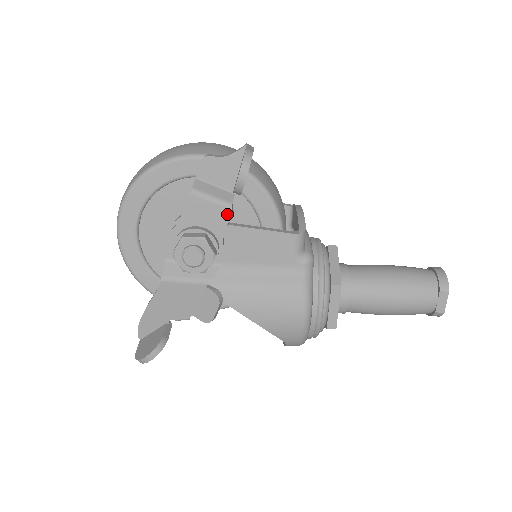
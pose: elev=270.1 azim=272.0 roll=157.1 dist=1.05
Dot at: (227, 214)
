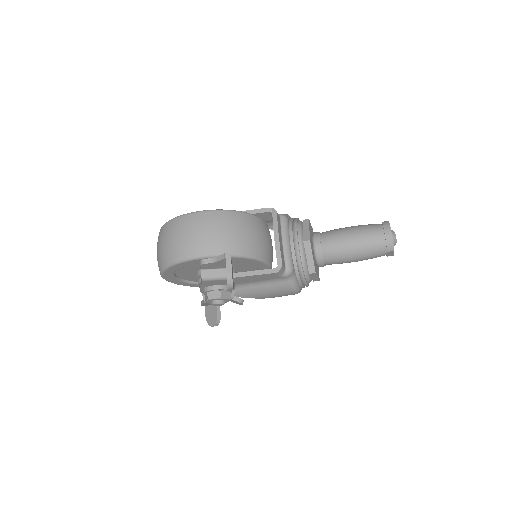
Dot at: occluded
